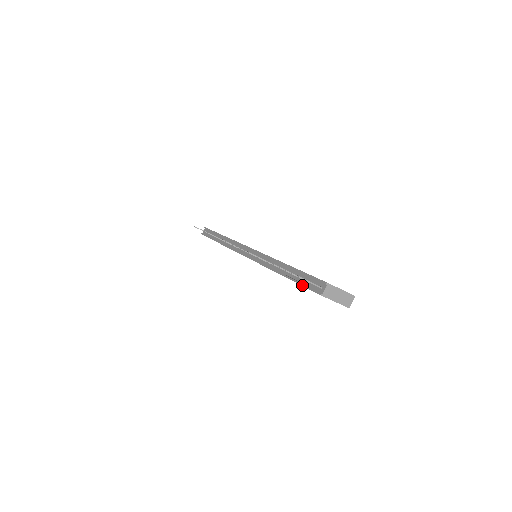
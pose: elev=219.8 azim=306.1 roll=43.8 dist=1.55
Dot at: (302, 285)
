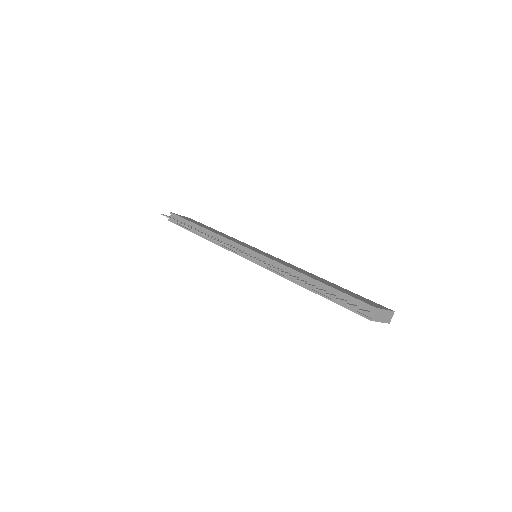
Dot at: (342, 306)
